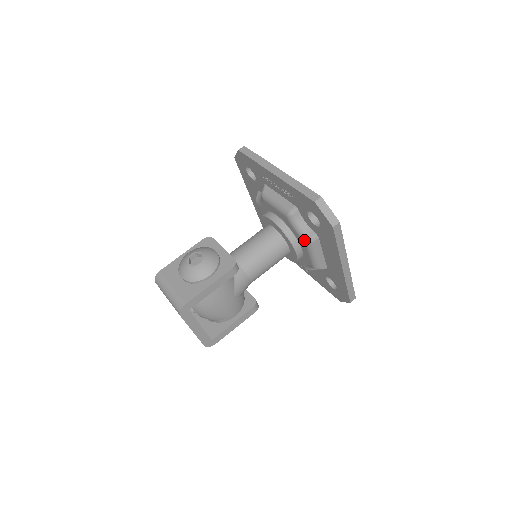
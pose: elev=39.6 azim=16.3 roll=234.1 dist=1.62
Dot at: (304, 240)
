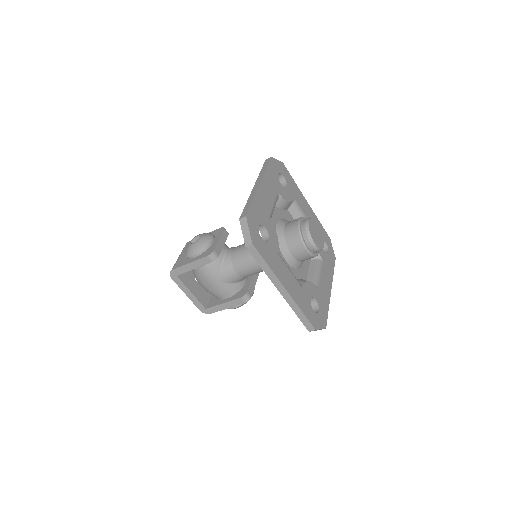
Dot at: occluded
